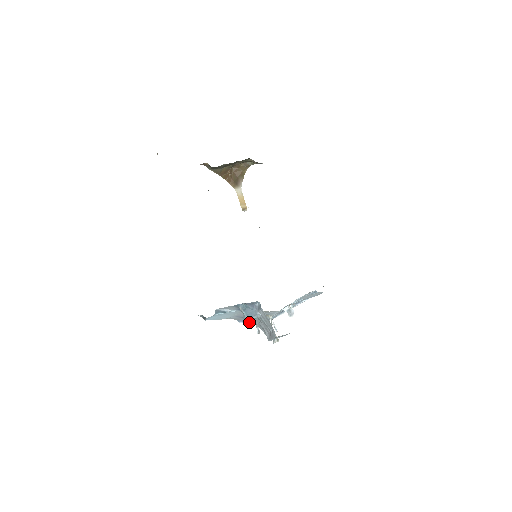
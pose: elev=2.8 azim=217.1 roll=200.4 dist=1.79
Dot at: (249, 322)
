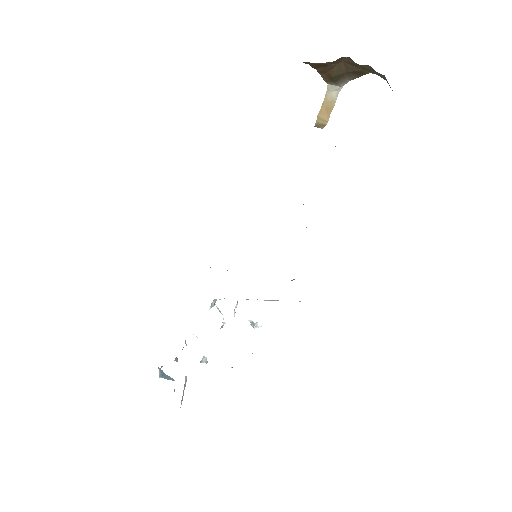
Dot at: occluded
